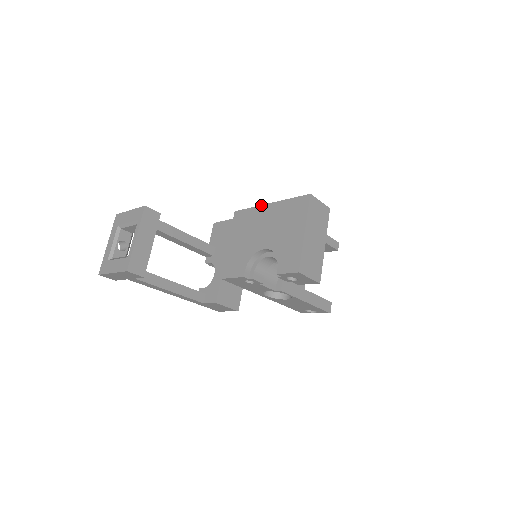
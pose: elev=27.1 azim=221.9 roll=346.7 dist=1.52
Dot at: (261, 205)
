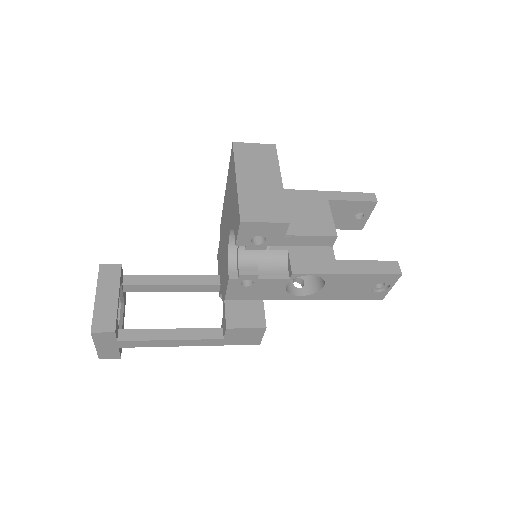
Dot at: (224, 199)
